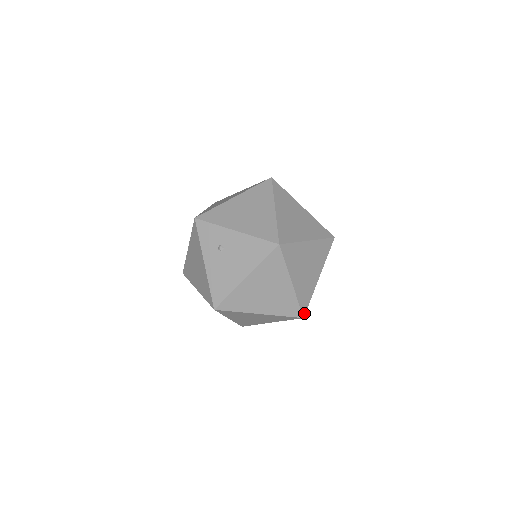
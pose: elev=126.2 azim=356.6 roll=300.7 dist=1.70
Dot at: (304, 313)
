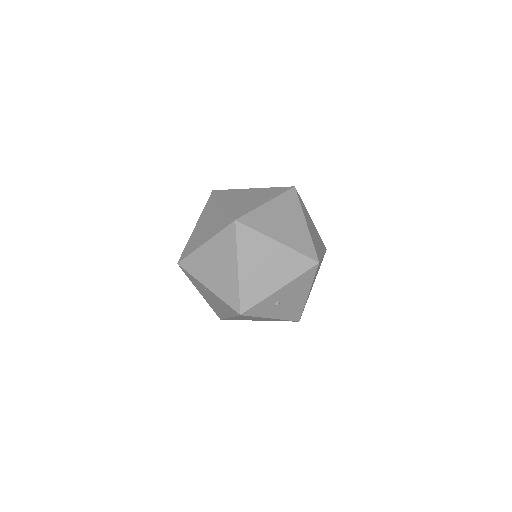
Dot at: (325, 247)
